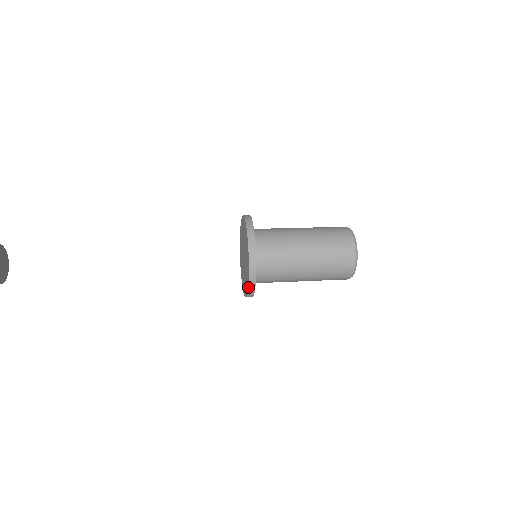
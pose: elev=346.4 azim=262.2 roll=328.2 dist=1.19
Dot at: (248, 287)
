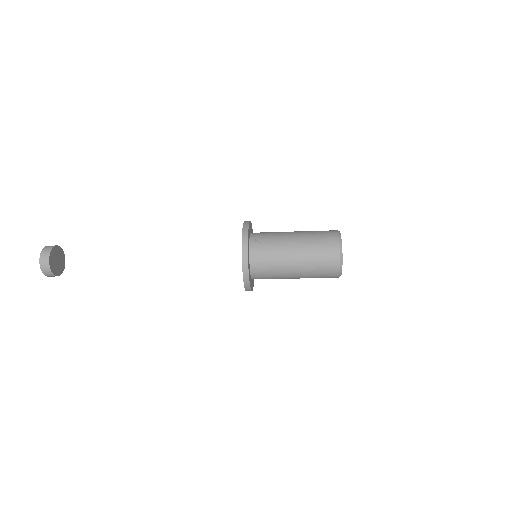
Dot at: (244, 285)
